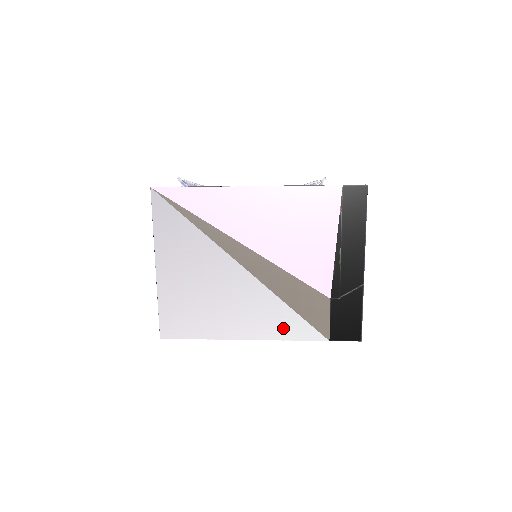
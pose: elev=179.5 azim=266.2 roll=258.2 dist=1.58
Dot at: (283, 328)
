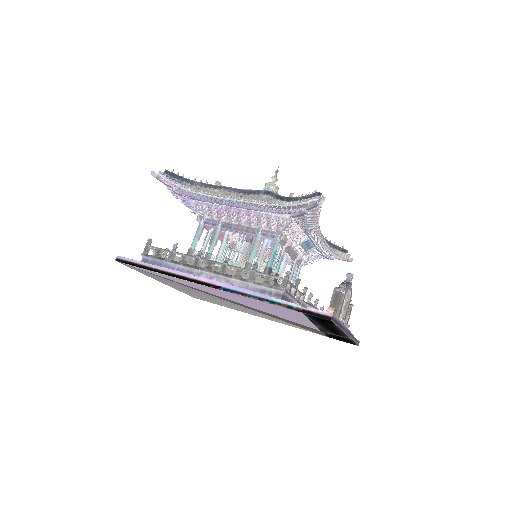
Dot at: occluded
